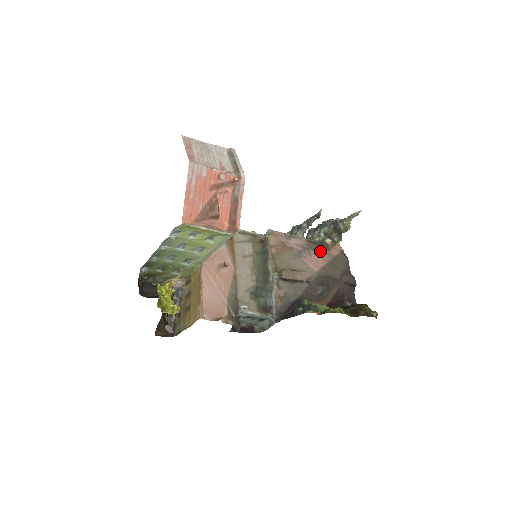
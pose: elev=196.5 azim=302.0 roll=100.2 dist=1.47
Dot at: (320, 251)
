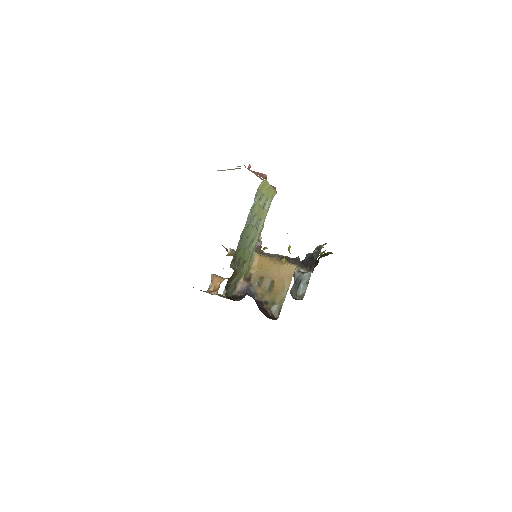
Dot at: occluded
